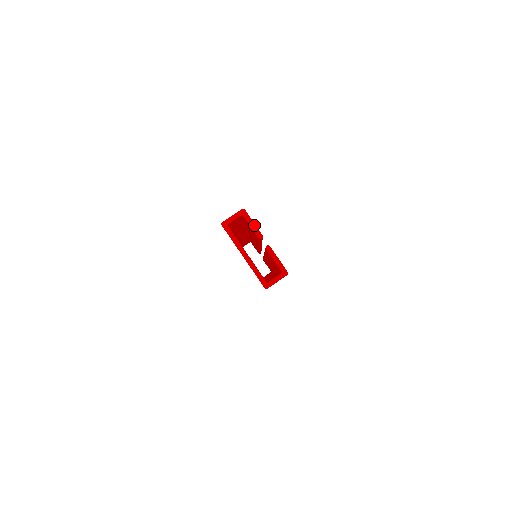
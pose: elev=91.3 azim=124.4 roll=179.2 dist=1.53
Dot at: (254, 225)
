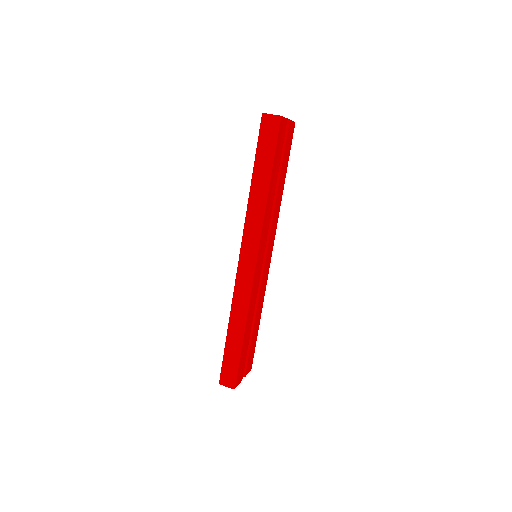
Dot at: occluded
